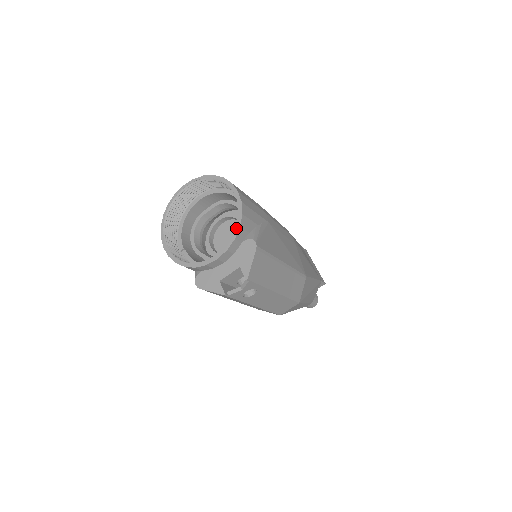
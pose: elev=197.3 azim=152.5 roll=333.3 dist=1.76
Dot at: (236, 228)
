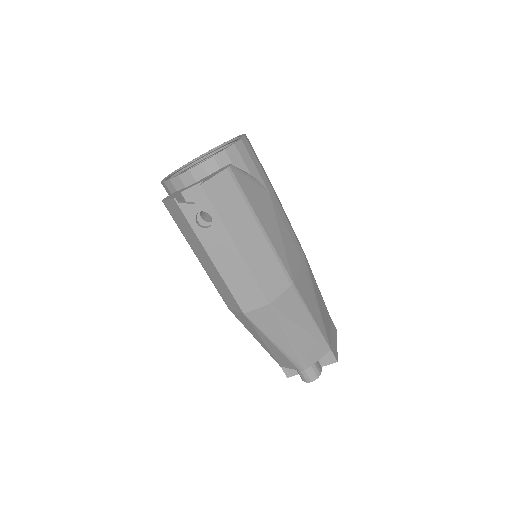
Dot at: (221, 151)
